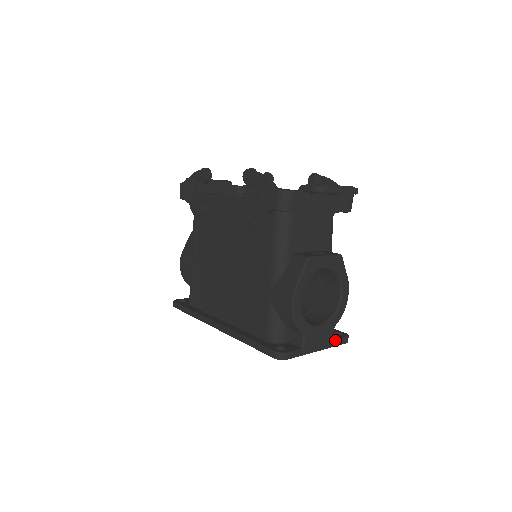
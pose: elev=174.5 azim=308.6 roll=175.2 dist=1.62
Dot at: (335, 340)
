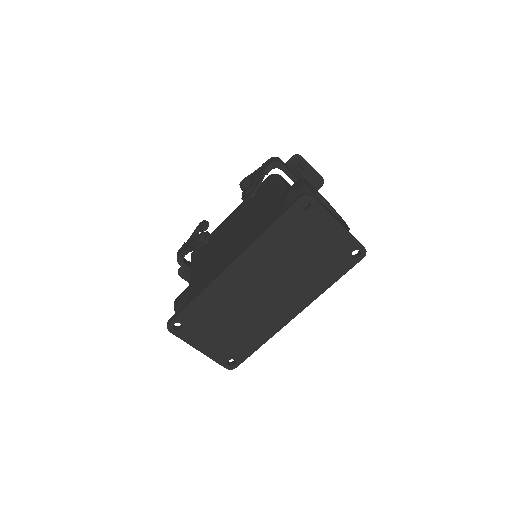
Dot at: occluded
